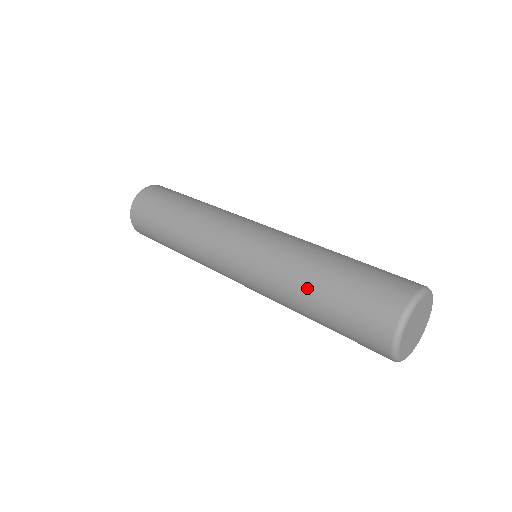
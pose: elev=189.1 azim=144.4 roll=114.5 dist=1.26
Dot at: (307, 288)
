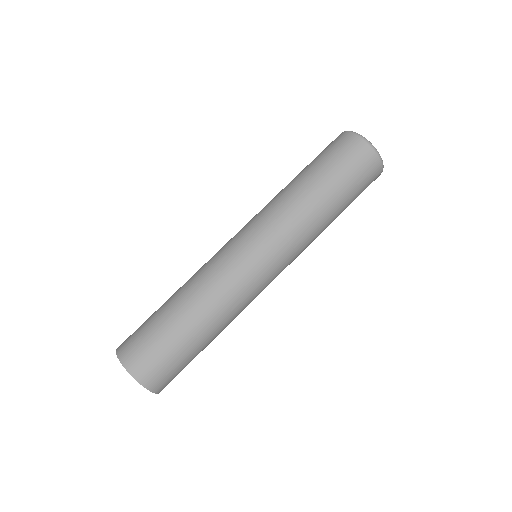
Dot at: (299, 183)
